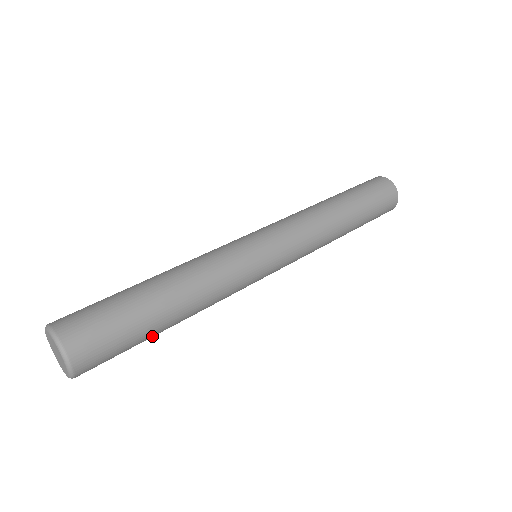
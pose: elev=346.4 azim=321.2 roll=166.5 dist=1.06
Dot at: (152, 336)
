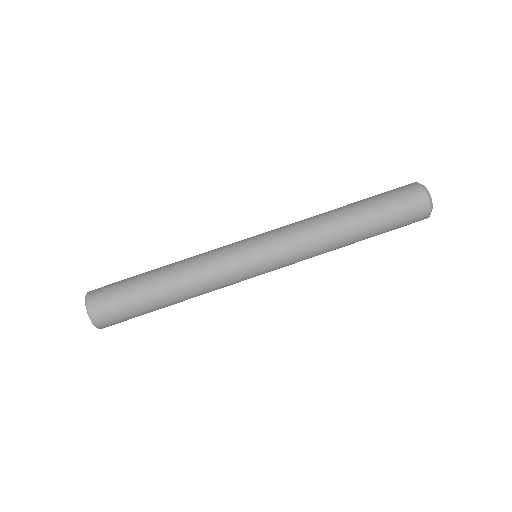
Dot at: occluded
